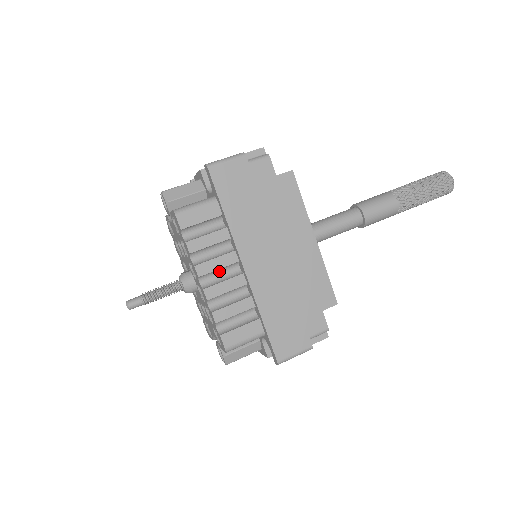
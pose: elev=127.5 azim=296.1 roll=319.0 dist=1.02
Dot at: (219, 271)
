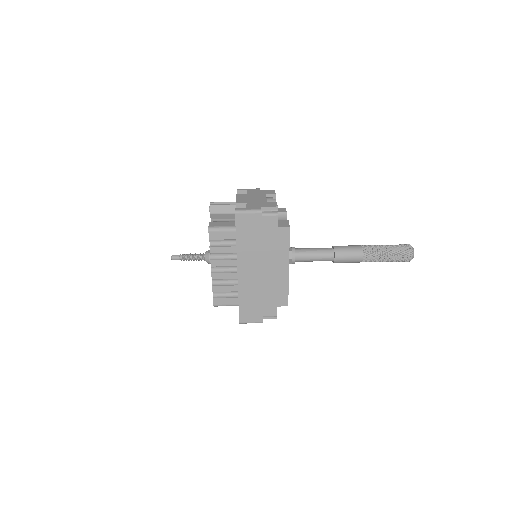
Dot at: (224, 266)
